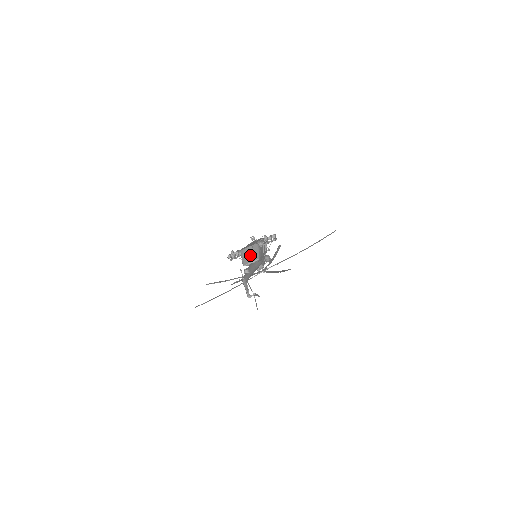
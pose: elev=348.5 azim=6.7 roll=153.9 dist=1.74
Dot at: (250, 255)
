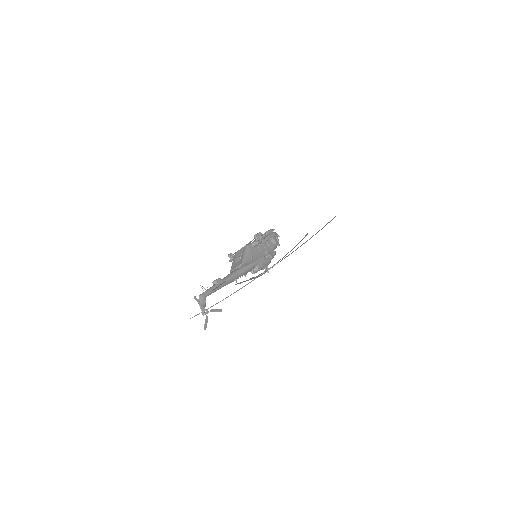
Dot at: occluded
